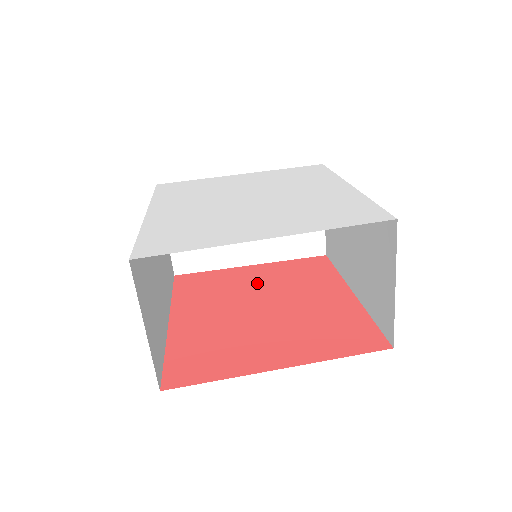
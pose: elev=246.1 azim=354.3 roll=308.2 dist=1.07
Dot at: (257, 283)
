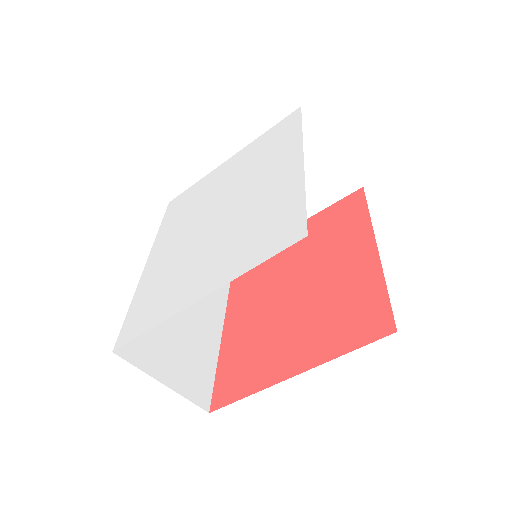
Dot at: (293, 254)
